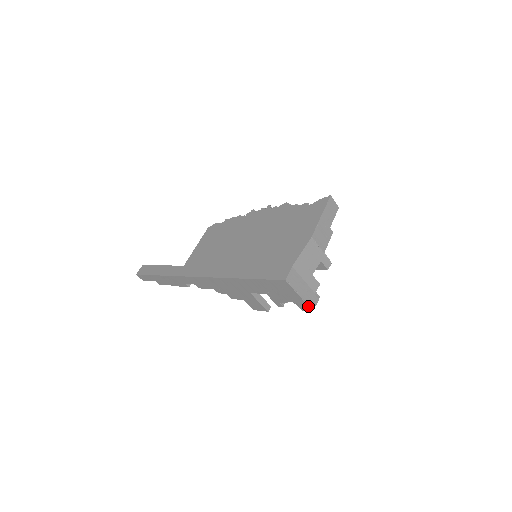
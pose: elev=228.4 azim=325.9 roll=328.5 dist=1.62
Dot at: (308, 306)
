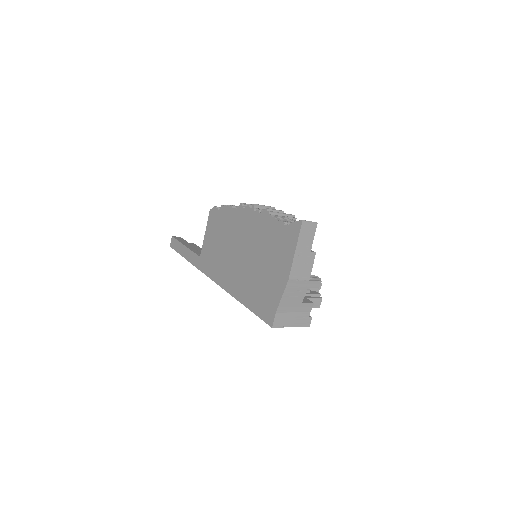
Dot at: (306, 326)
